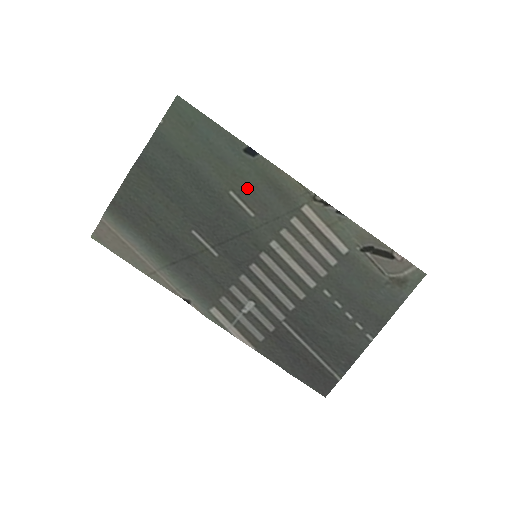
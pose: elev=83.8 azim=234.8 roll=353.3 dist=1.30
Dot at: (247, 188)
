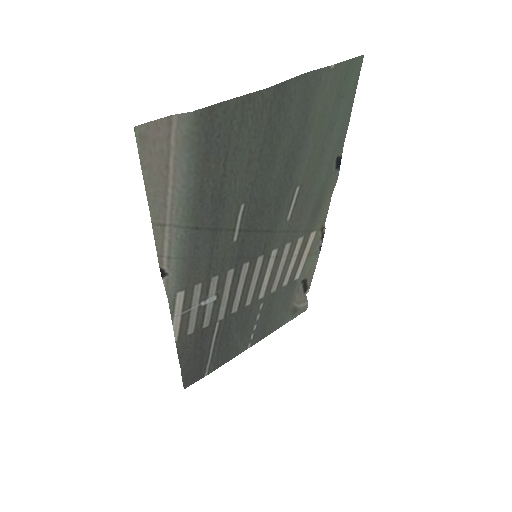
Dot at: (308, 192)
